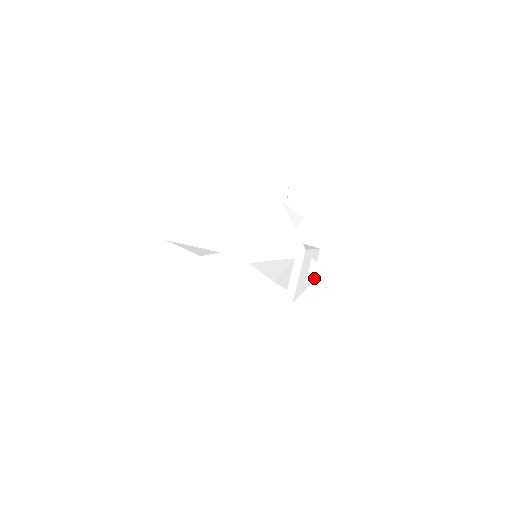
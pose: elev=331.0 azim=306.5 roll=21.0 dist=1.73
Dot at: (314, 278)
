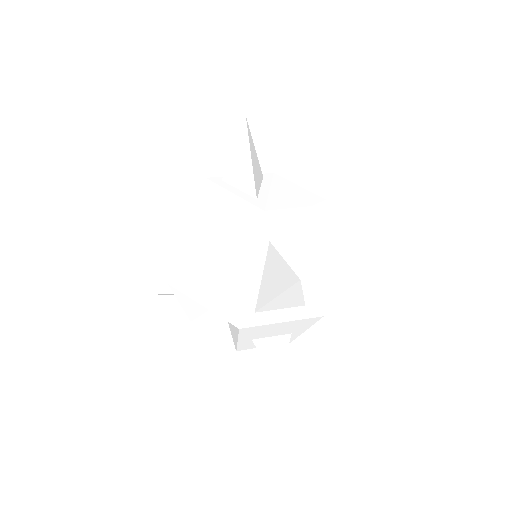
Dot at: occluded
